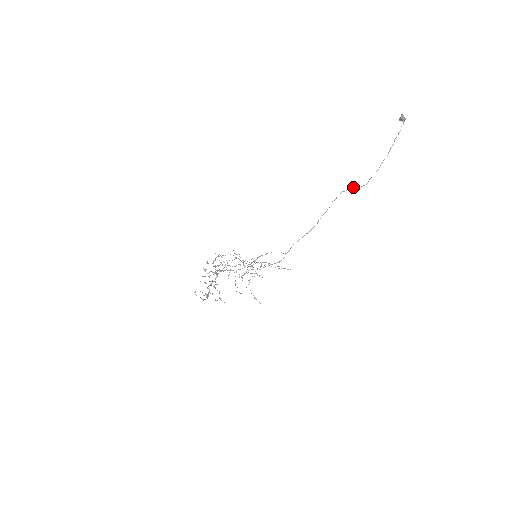
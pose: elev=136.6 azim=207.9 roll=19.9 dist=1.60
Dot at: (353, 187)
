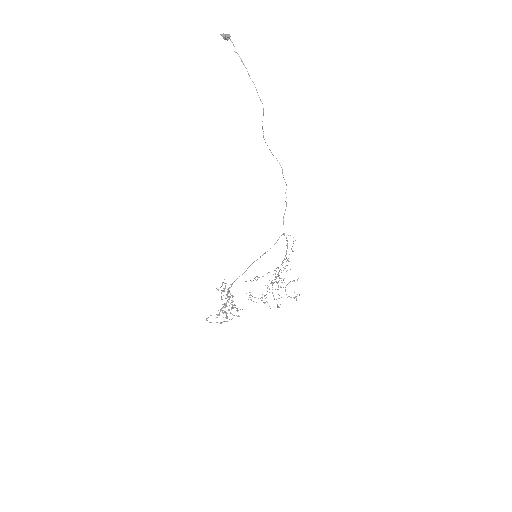
Dot at: (262, 121)
